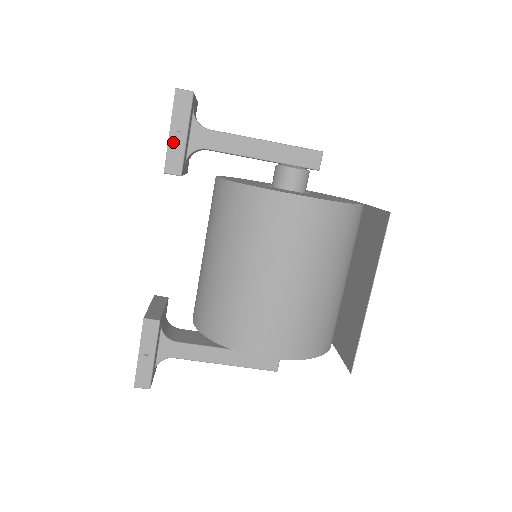
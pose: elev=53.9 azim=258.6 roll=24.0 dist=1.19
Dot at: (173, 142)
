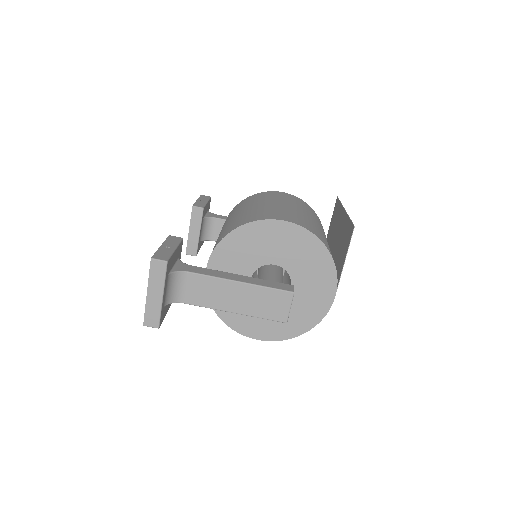
Dot at: (199, 202)
